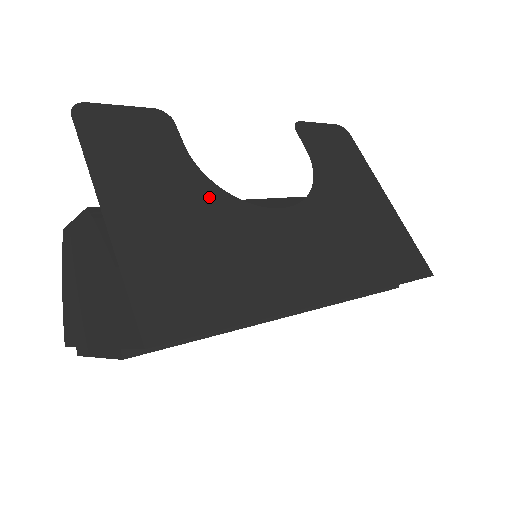
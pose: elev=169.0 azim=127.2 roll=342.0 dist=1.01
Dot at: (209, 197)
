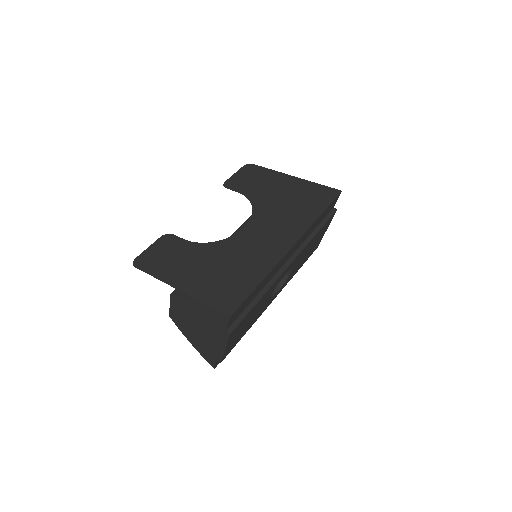
Dot at: (211, 250)
